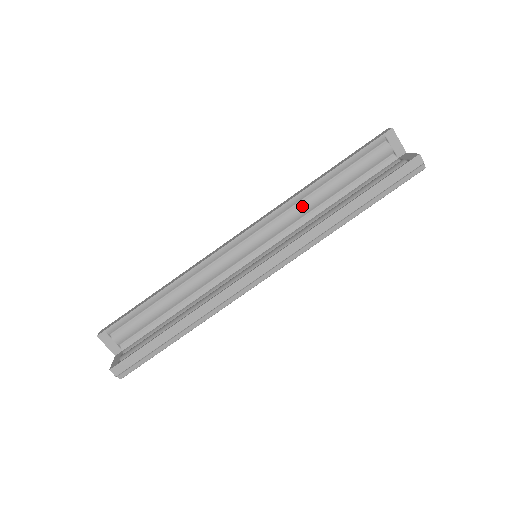
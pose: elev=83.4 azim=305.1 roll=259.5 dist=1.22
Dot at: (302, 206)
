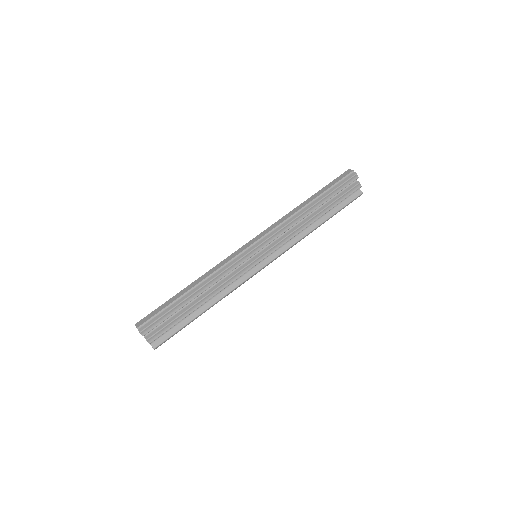
Dot at: occluded
